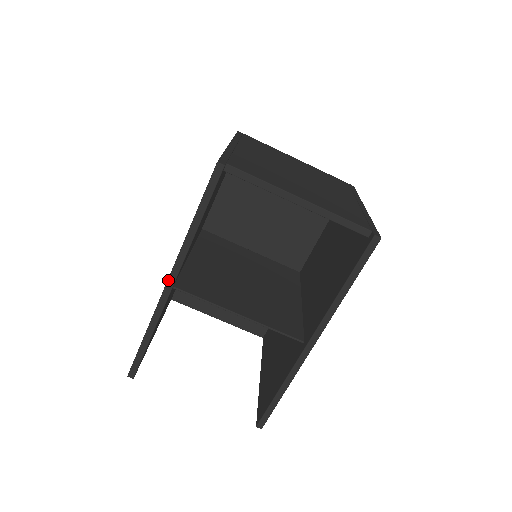
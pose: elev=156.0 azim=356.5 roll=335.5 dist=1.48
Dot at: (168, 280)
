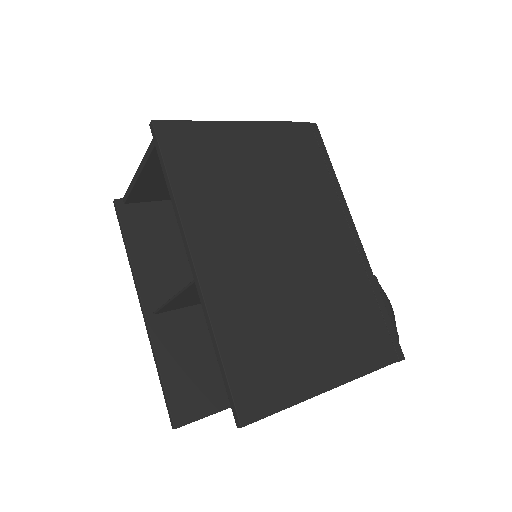
Dot at: (141, 307)
